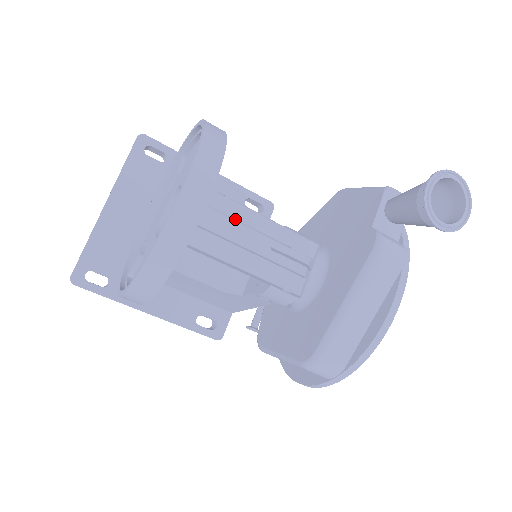
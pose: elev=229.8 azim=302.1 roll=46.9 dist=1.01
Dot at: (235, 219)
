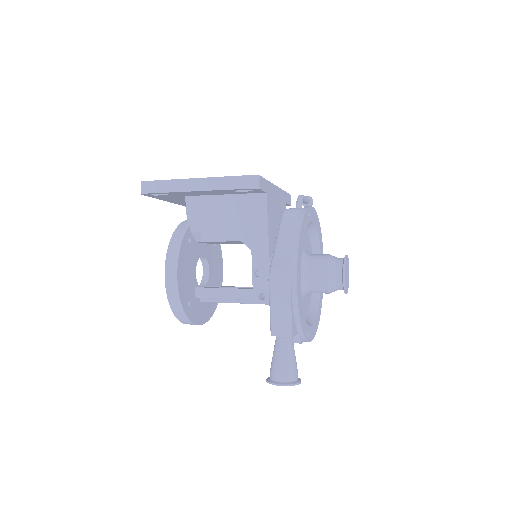
Dot at: occluded
